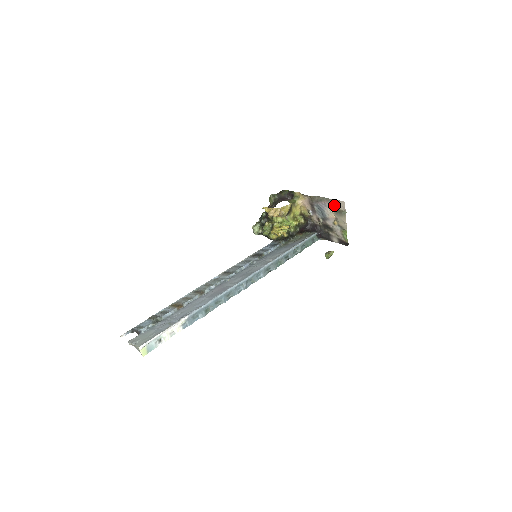
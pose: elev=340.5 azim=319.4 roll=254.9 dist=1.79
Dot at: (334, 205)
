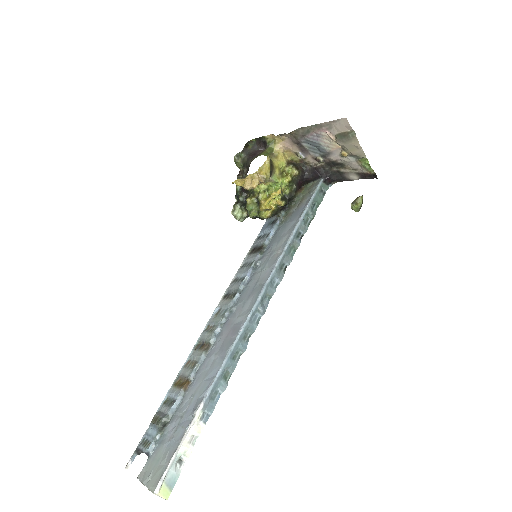
Dot at: (331, 130)
